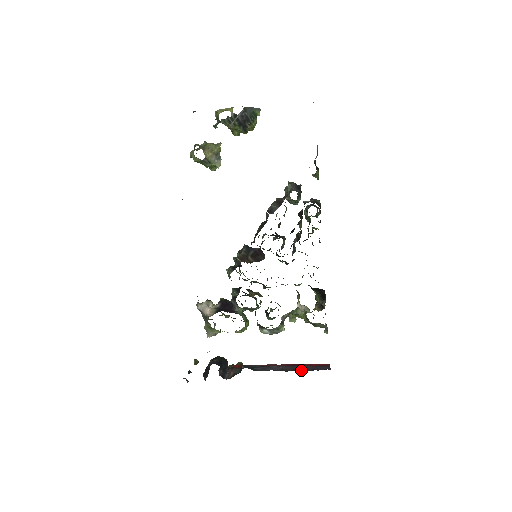
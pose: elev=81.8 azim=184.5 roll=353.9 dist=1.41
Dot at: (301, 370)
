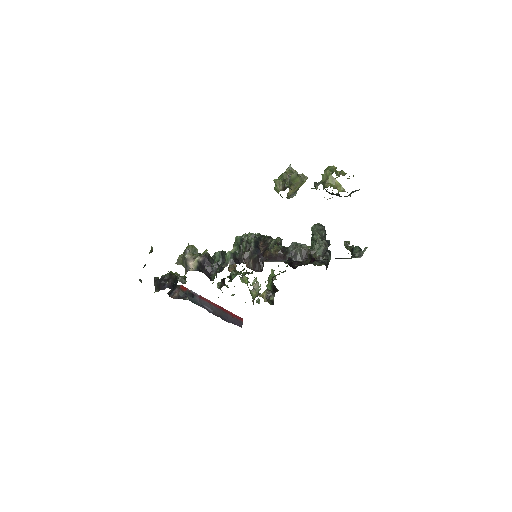
Dot at: (224, 318)
